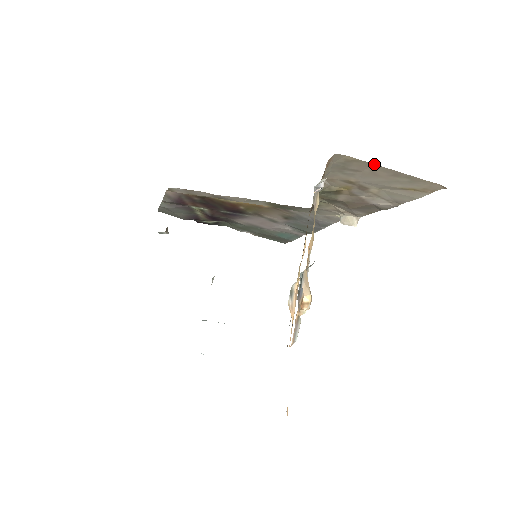
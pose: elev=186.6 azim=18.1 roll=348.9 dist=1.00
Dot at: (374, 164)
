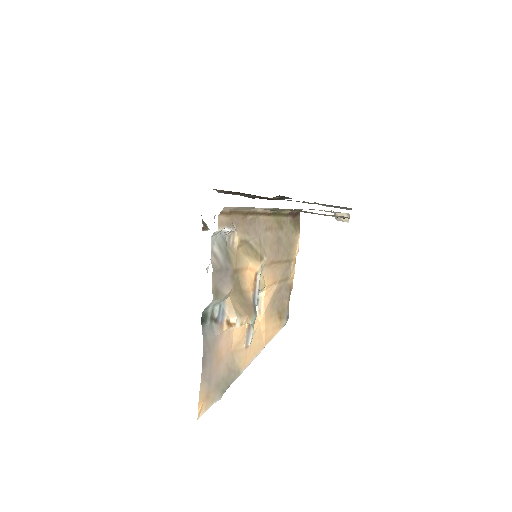
Dot at: occluded
